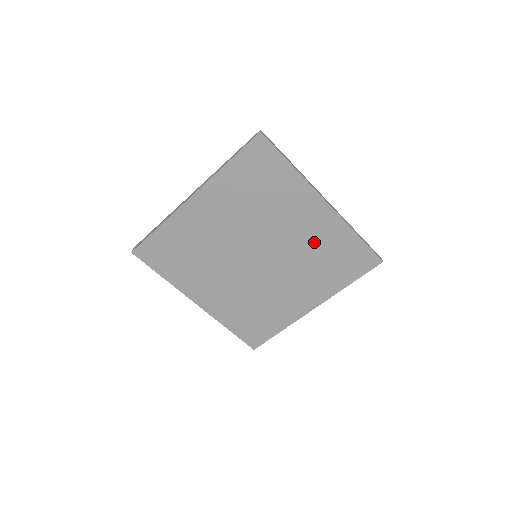
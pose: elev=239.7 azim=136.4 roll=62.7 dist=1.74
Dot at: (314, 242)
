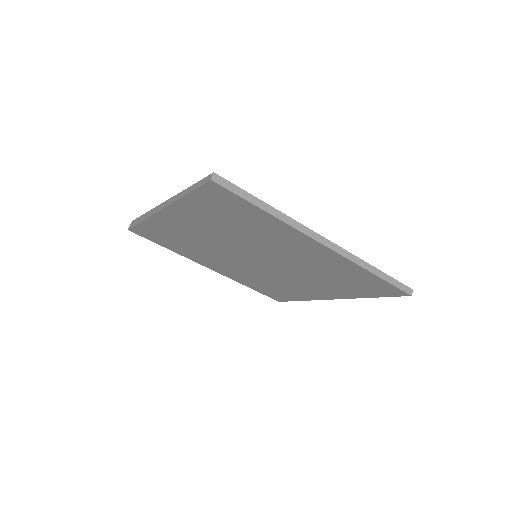
Dot at: (318, 266)
